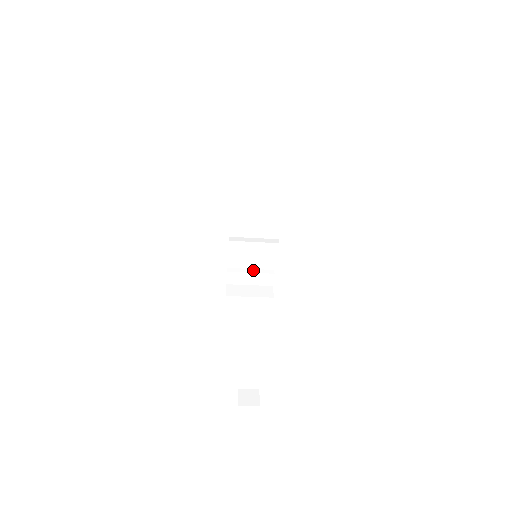
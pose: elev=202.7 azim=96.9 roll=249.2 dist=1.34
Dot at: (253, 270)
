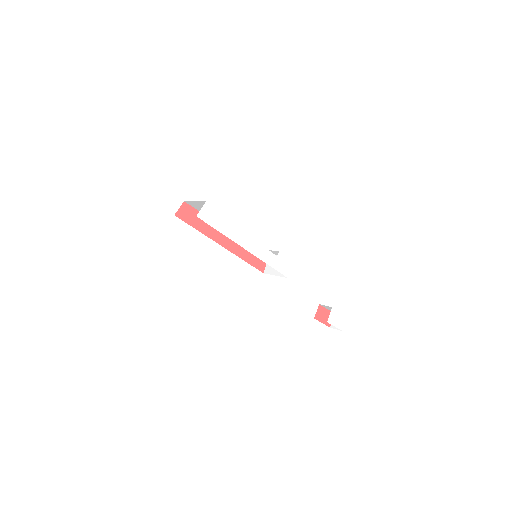
Dot at: occluded
